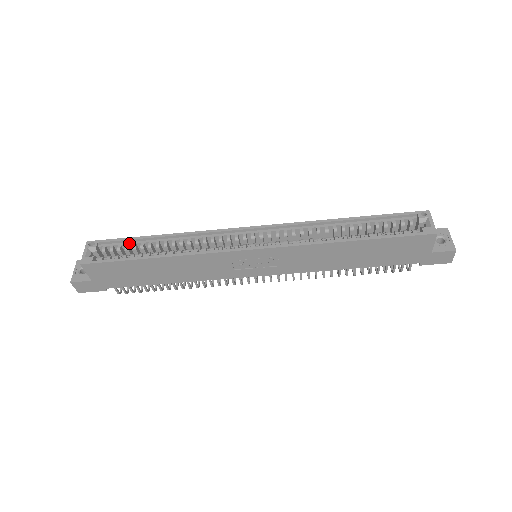
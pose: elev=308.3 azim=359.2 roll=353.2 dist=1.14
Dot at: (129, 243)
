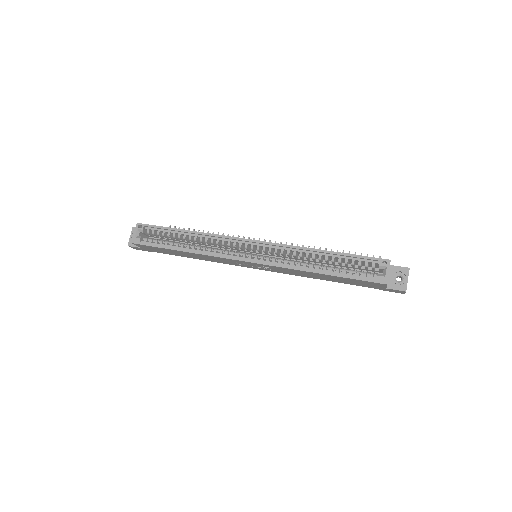
Dot at: (165, 231)
